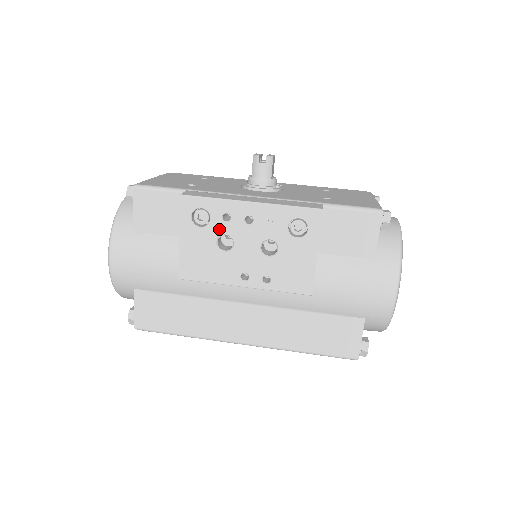
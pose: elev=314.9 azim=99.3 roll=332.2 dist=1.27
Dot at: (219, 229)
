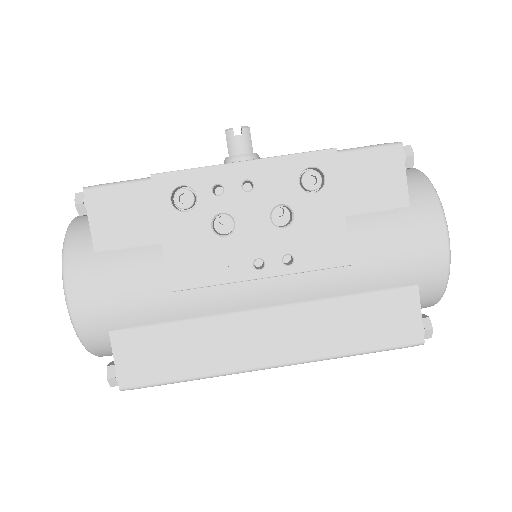
Dot at: (211, 208)
